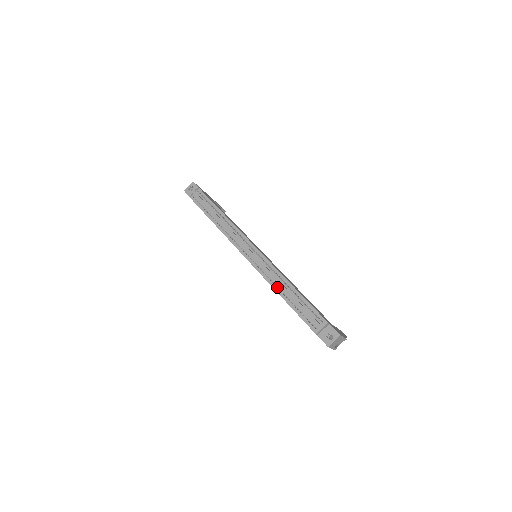
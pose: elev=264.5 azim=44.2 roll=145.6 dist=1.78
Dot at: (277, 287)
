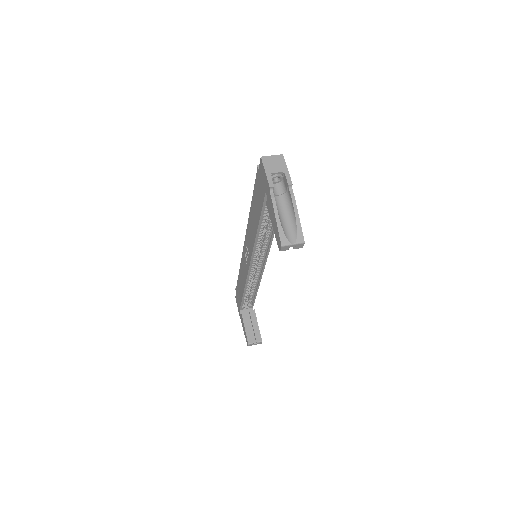
Dot at: occluded
